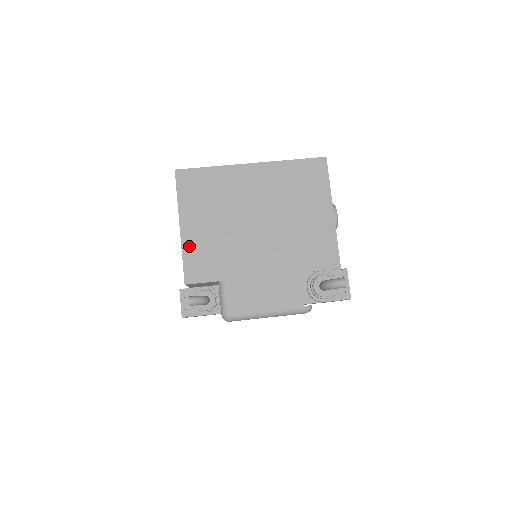
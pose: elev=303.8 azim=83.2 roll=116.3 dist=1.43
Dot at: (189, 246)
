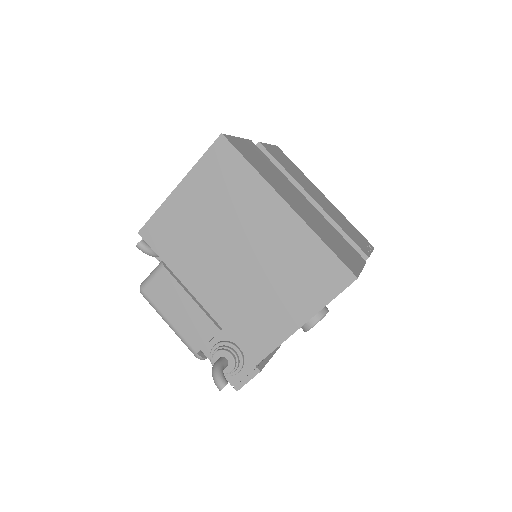
Dot at: (168, 209)
